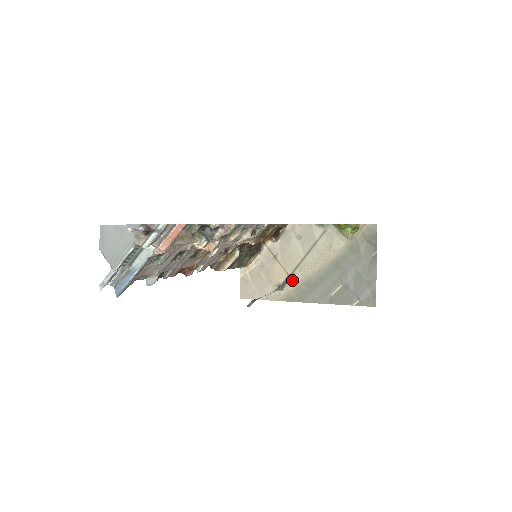
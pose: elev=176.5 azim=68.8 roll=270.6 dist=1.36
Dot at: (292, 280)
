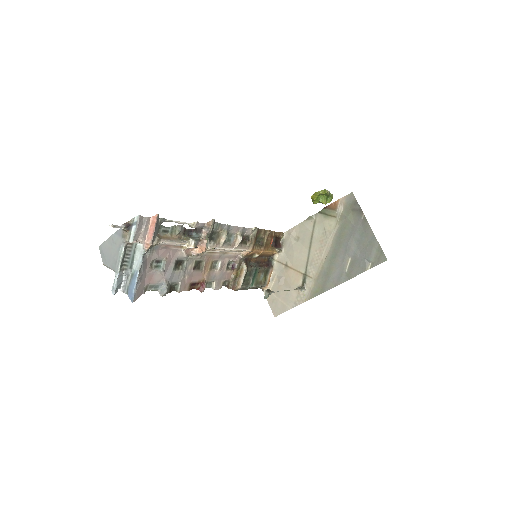
Dot at: (308, 277)
